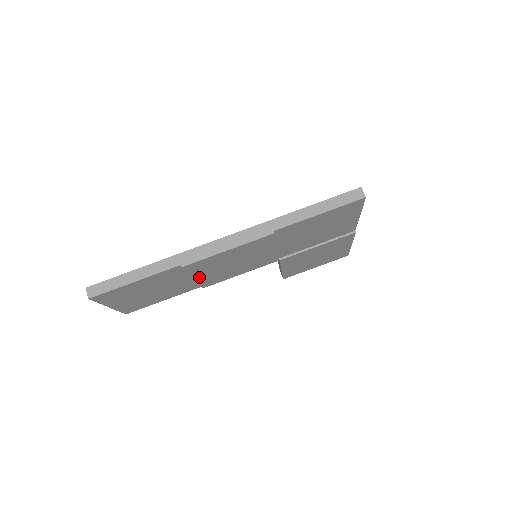
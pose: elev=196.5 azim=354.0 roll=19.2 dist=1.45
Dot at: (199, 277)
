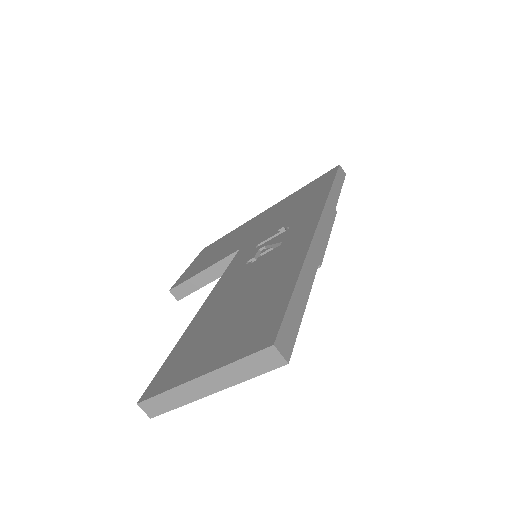
Dot at: occluded
